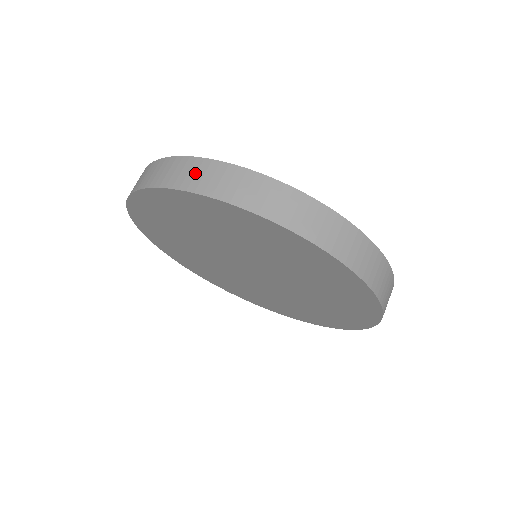
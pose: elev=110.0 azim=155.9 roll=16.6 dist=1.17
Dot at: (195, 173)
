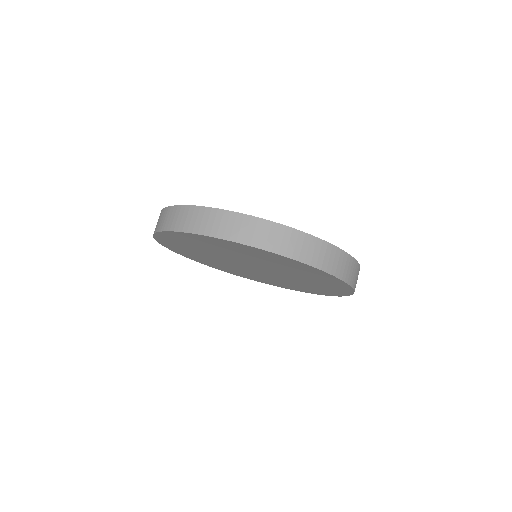
Dot at: (173, 217)
